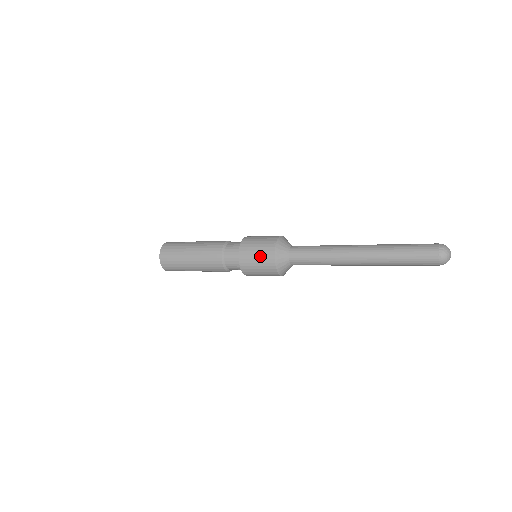
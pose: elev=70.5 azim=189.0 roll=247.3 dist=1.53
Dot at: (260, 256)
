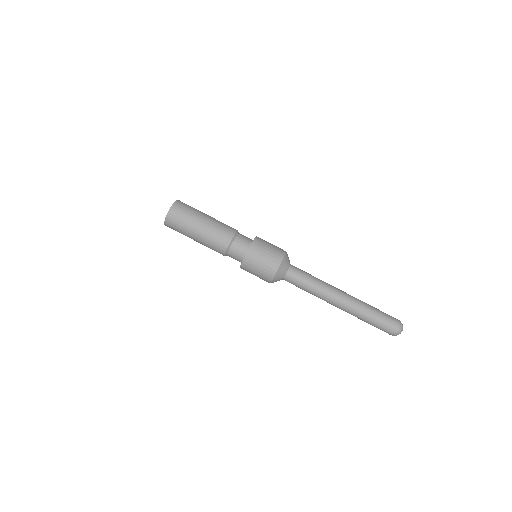
Dot at: (273, 249)
